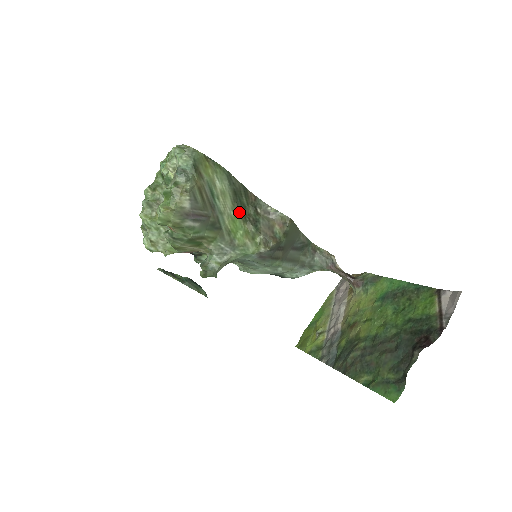
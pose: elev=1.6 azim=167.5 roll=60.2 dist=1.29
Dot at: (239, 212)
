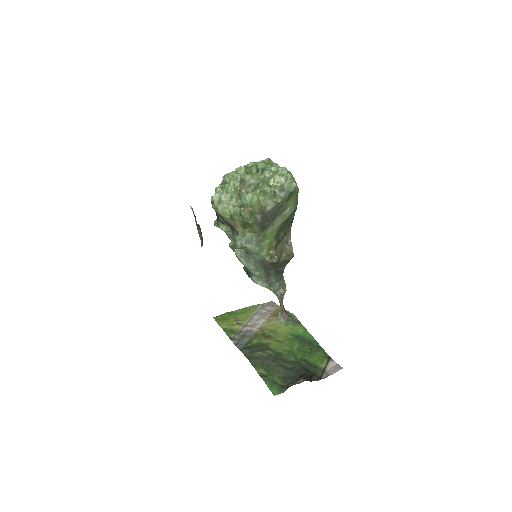
Dot at: (278, 230)
